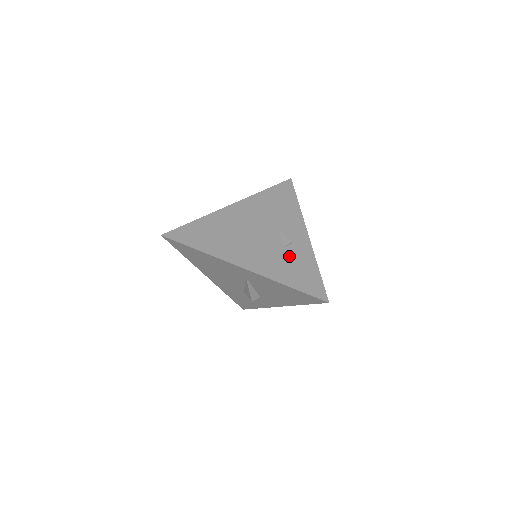
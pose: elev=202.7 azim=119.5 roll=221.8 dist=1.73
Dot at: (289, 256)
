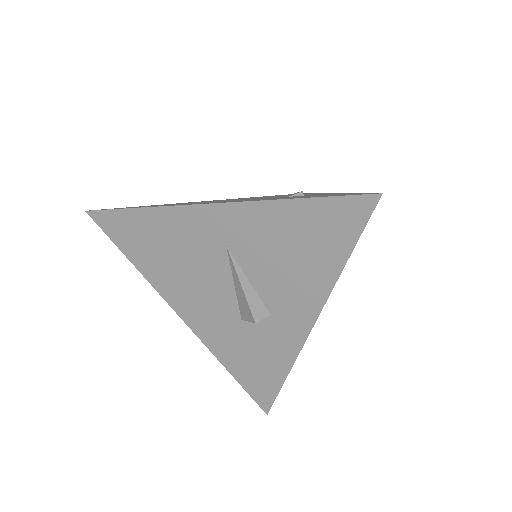
Dot at: (298, 196)
